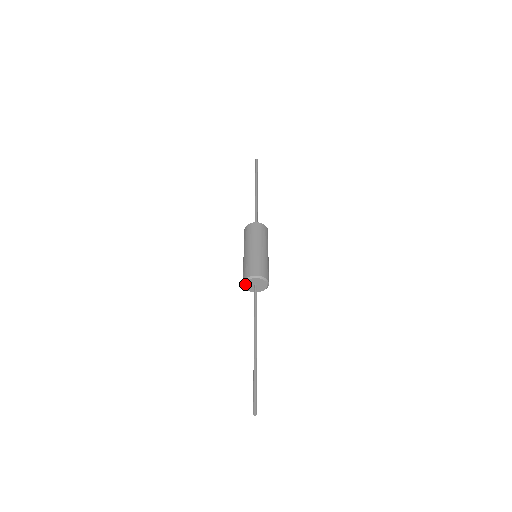
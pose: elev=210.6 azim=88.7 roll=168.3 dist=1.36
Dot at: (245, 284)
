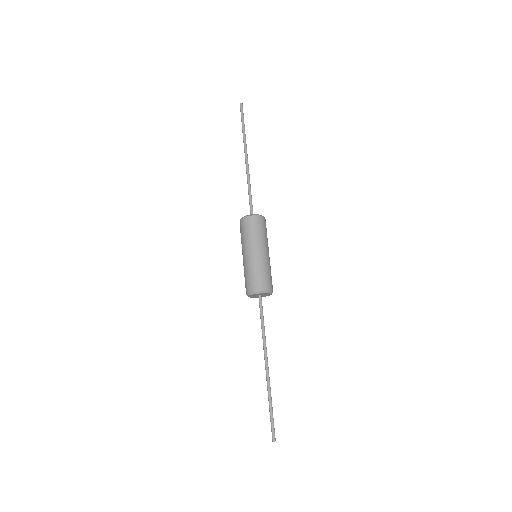
Dot at: (253, 294)
